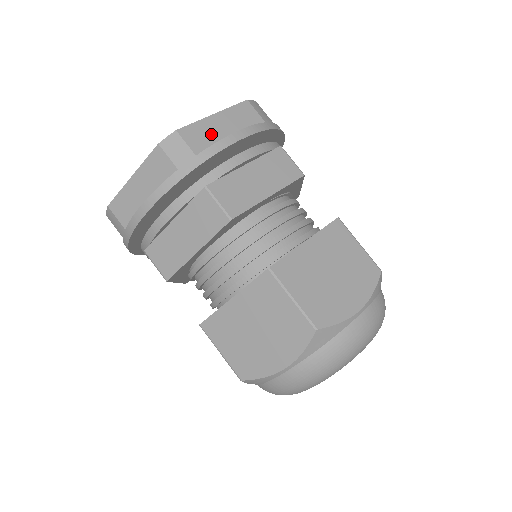
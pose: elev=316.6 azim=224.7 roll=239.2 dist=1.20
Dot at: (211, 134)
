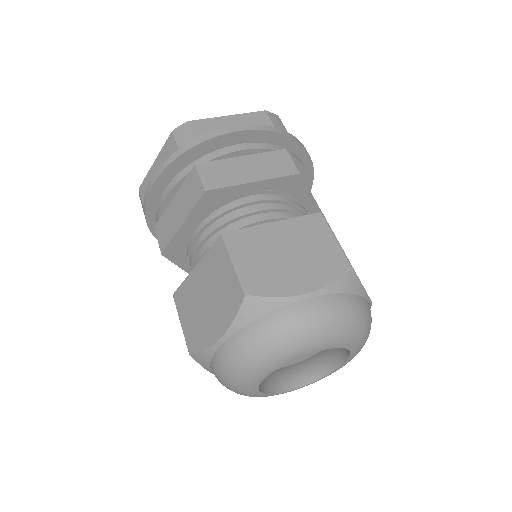
Dot at: (217, 128)
